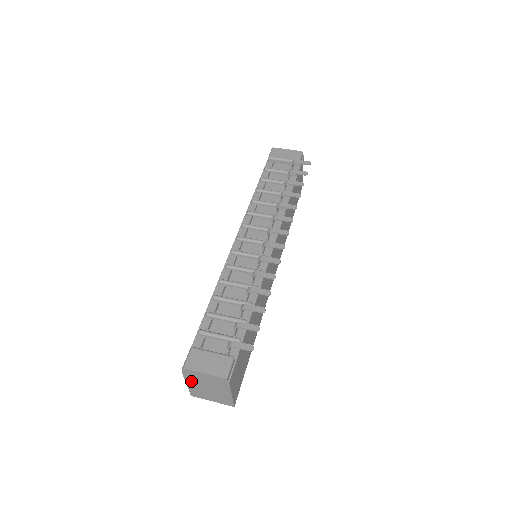
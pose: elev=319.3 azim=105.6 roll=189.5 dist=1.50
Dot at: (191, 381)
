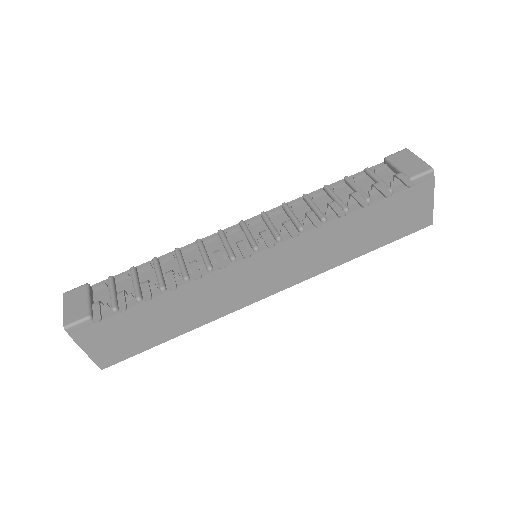
Dot at: occluded
